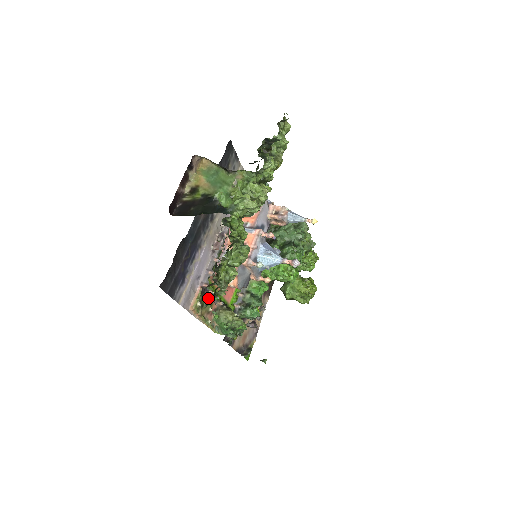
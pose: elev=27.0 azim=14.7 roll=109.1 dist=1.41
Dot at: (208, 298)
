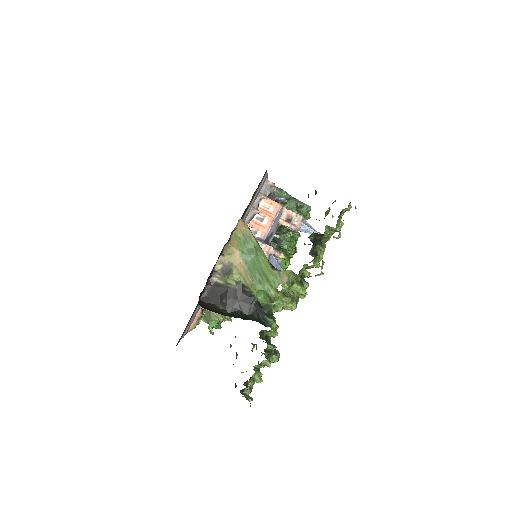
Dot at: (209, 324)
